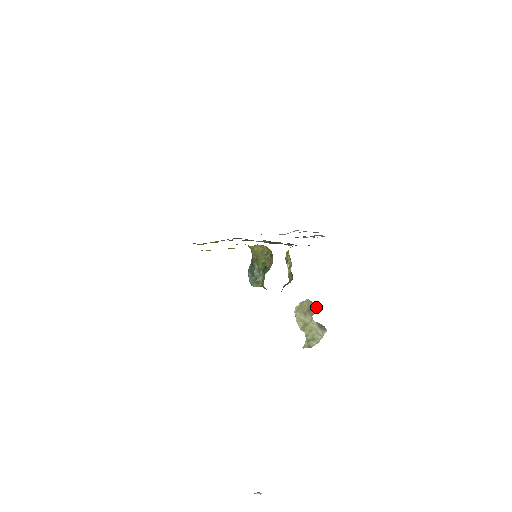
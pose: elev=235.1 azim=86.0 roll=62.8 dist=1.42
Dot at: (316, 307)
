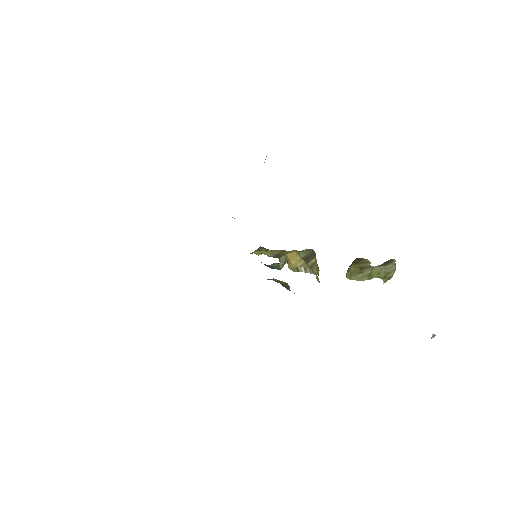
Dot at: (366, 262)
